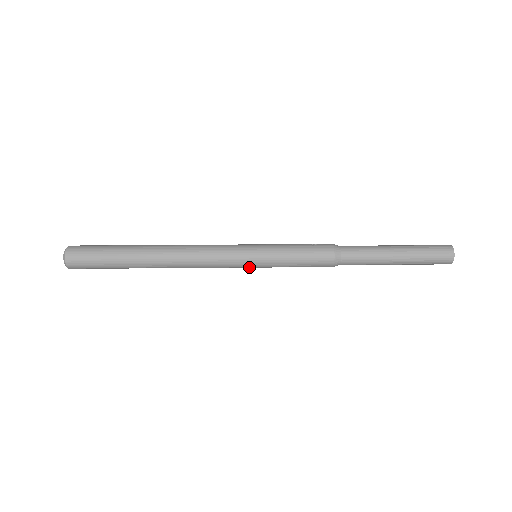
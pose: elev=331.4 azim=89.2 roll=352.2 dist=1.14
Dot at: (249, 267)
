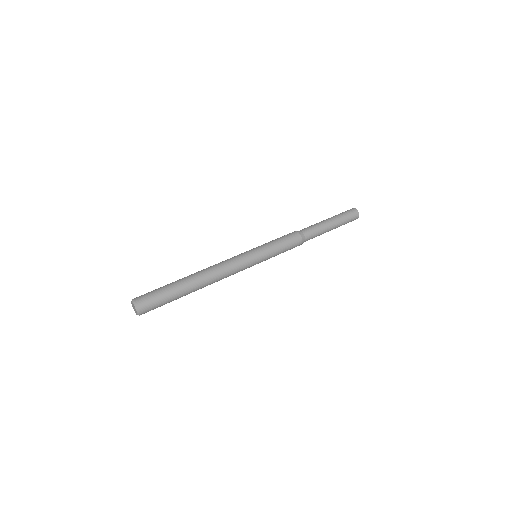
Dot at: occluded
